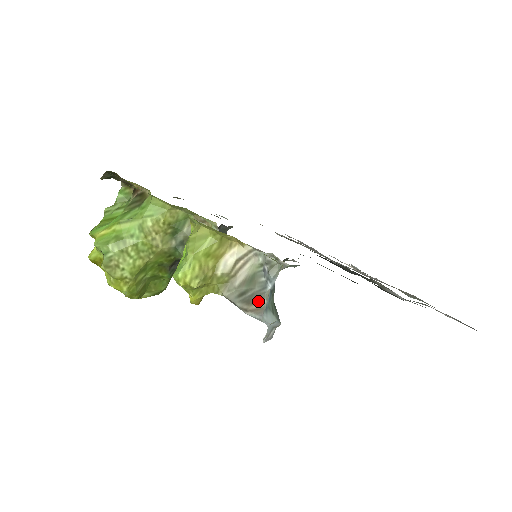
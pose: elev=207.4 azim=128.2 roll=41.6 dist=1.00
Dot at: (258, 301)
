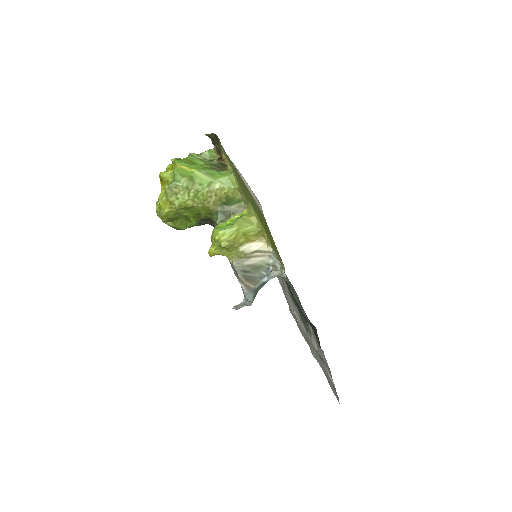
Dot at: (252, 282)
